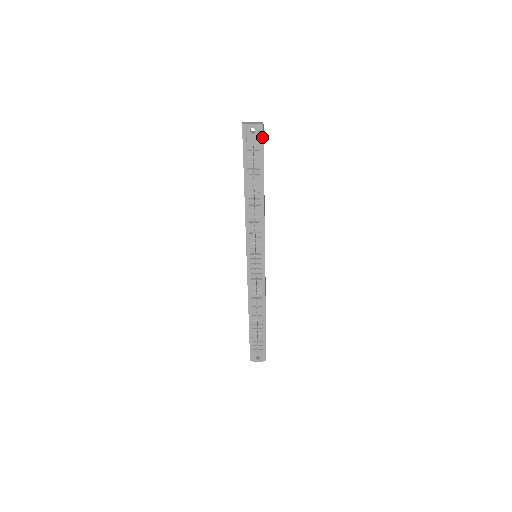
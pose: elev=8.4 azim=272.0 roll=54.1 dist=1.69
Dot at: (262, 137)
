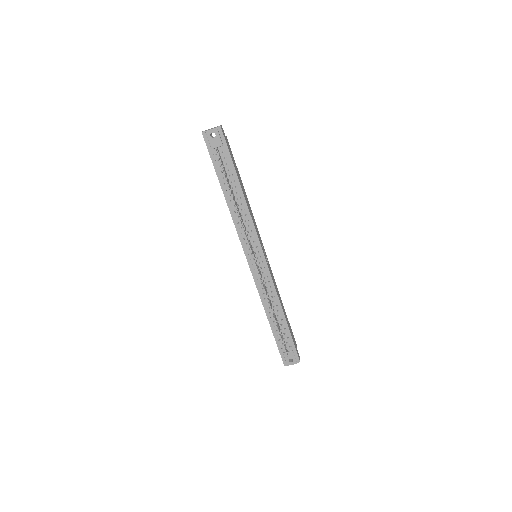
Dot at: (223, 139)
